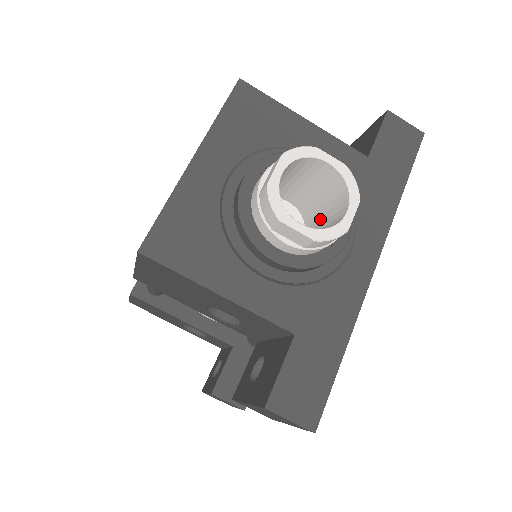
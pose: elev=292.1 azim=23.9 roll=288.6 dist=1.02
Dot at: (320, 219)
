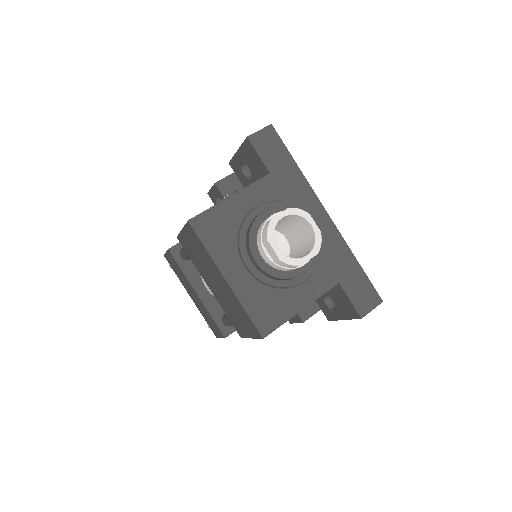
Dot at: (290, 228)
